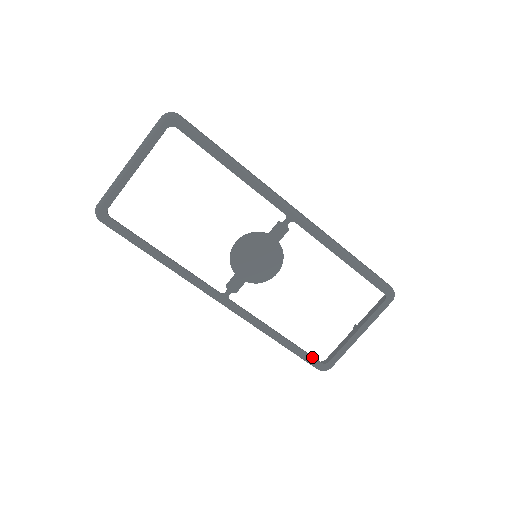
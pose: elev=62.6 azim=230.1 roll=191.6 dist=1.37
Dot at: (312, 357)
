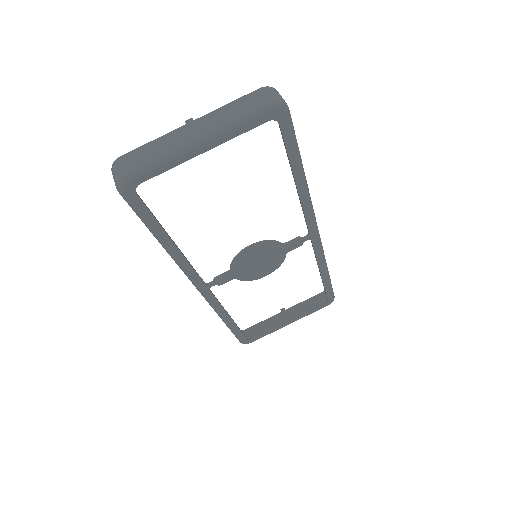
Dot at: (244, 335)
